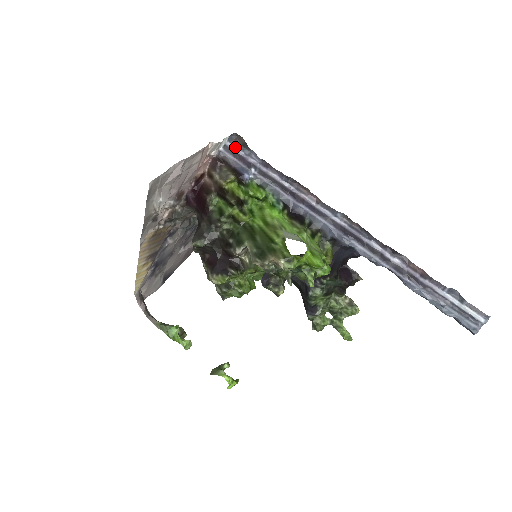
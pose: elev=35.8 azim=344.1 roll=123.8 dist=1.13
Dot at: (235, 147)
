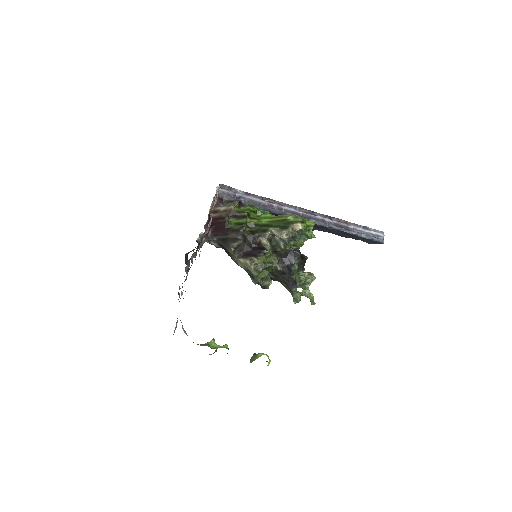
Dot at: (225, 190)
